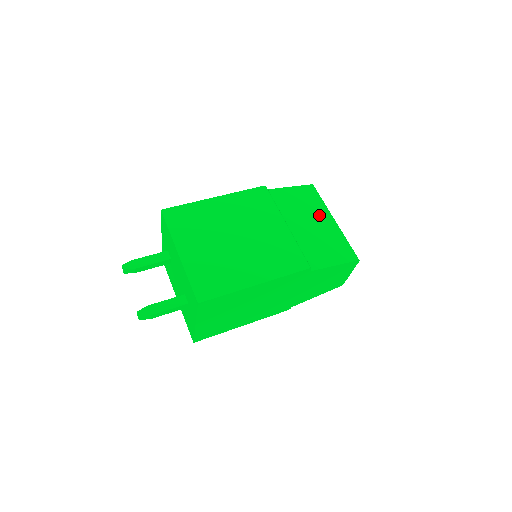
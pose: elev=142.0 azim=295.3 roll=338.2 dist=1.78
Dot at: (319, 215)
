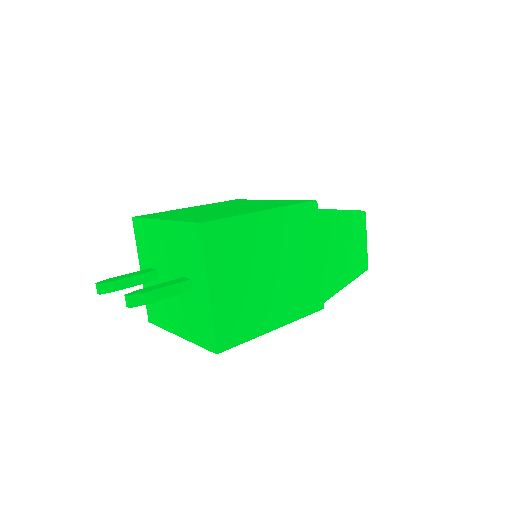
Dot at: occluded
